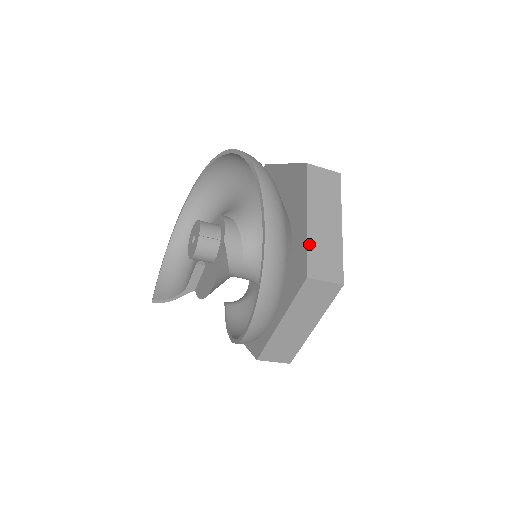
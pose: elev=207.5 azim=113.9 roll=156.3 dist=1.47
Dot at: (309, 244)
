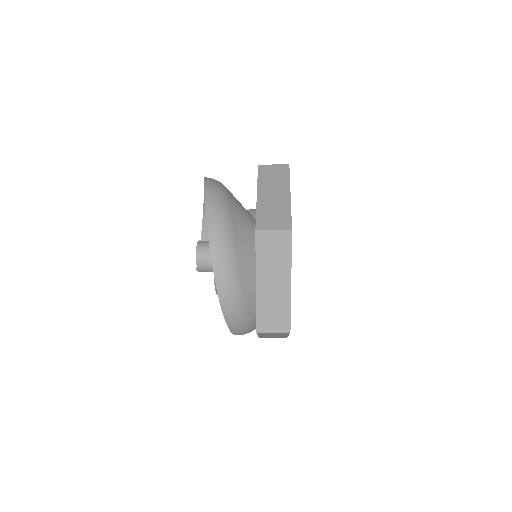
Dot at: (258, 306)
